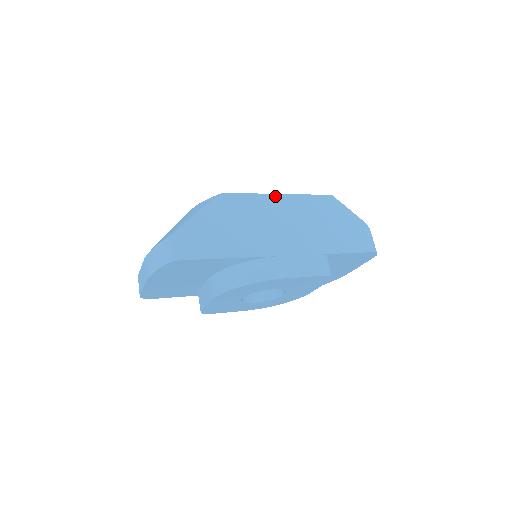
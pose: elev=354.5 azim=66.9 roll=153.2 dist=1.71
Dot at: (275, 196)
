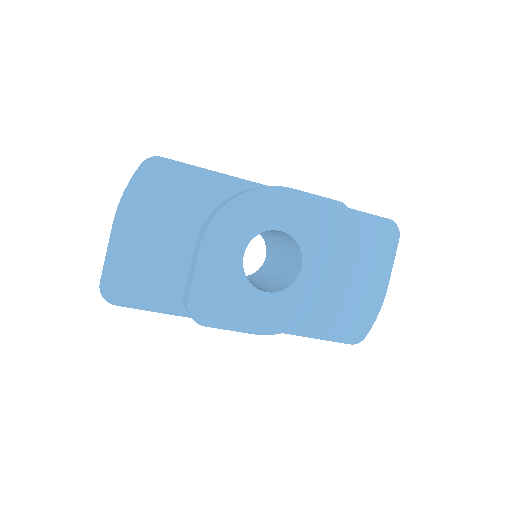
Dot at: occluded
